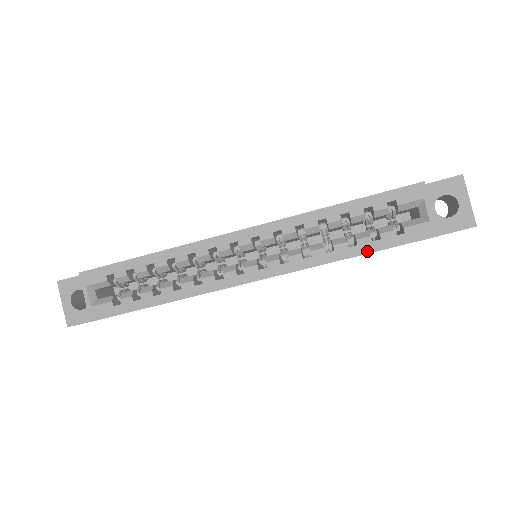
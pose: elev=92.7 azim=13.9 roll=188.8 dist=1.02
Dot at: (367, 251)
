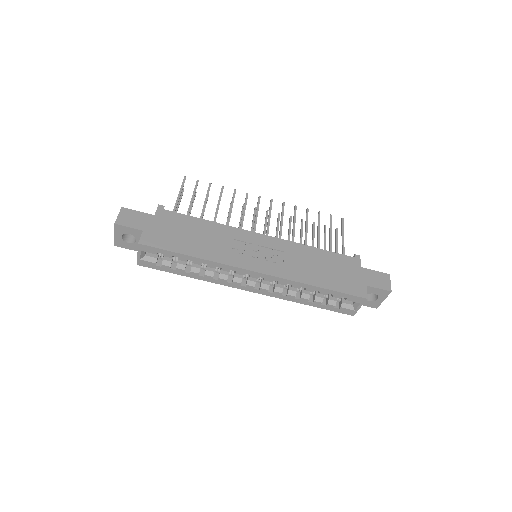
Dot at: (316, 306)
